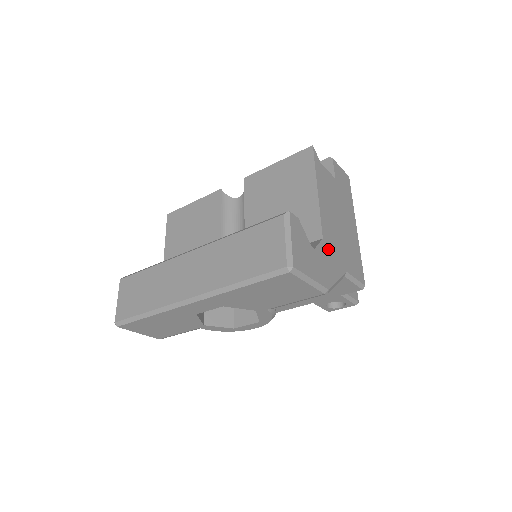
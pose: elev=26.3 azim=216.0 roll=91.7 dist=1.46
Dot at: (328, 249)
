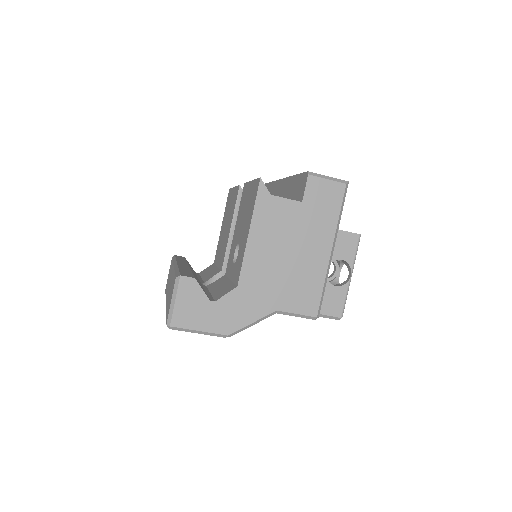
Dot at: (244, 295)
